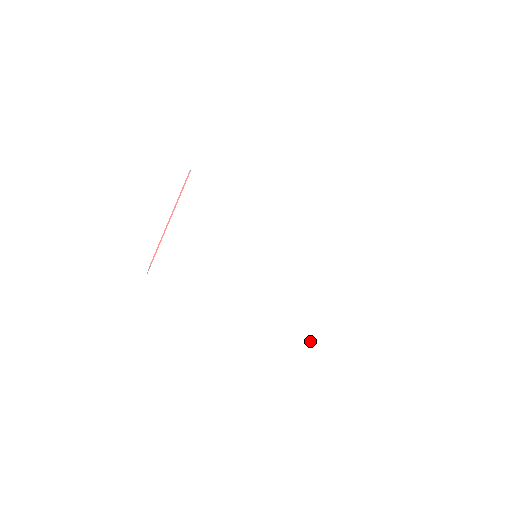
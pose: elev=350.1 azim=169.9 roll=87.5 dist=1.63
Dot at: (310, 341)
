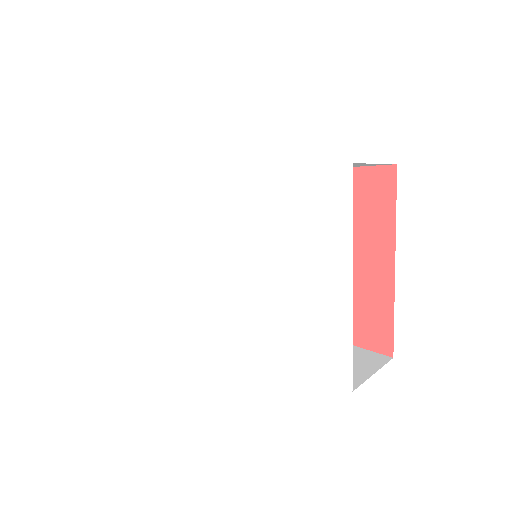
Dot at: (333, 379)
